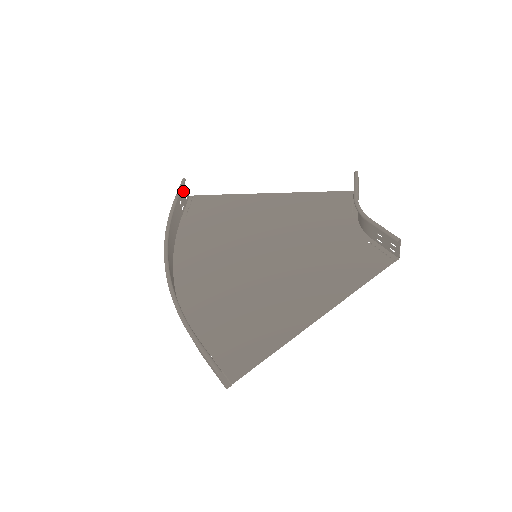
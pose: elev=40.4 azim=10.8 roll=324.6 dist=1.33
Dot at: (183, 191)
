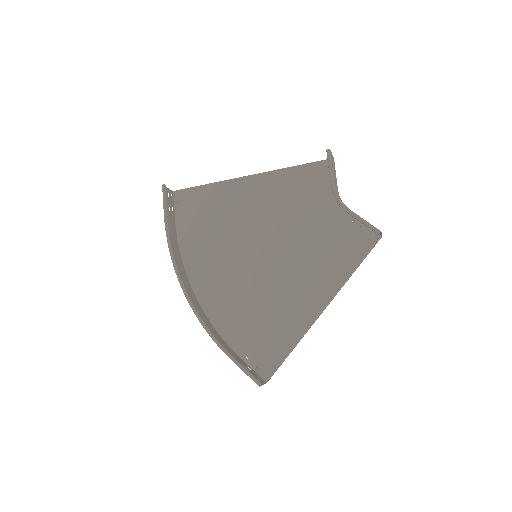
Dot at: (167, 195)
